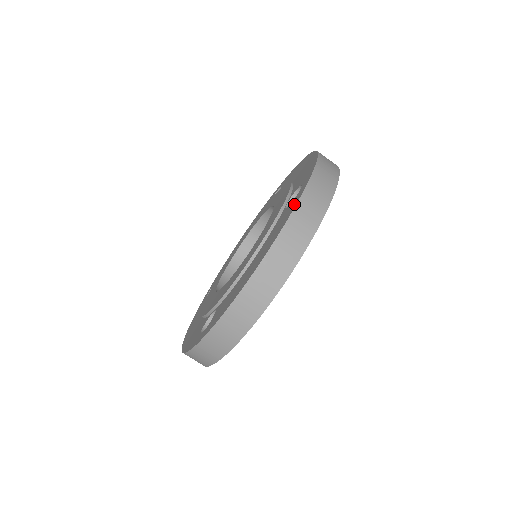
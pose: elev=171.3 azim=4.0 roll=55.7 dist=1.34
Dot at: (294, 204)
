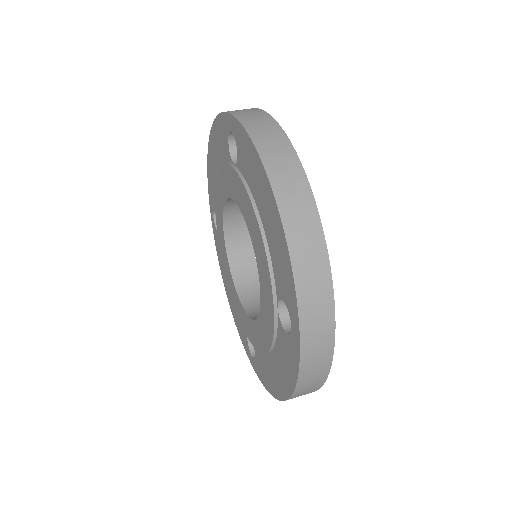
Dot at: (240, 132)
